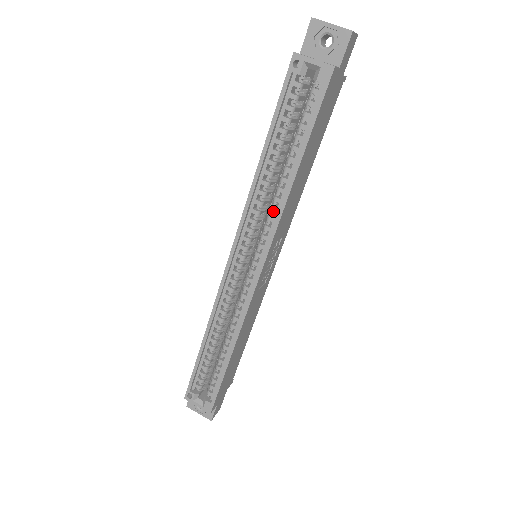
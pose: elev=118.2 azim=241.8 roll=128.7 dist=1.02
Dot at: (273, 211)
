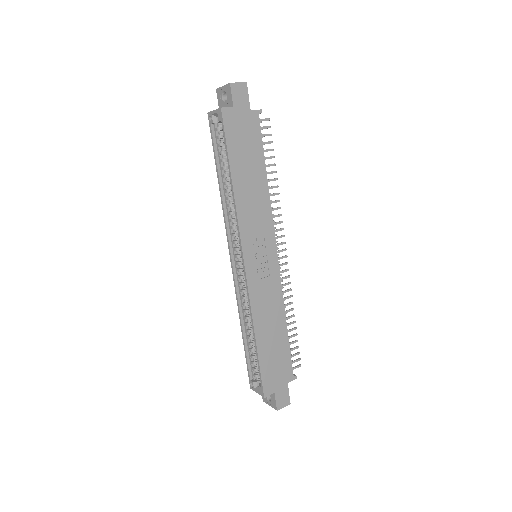
Dot at: occluded
